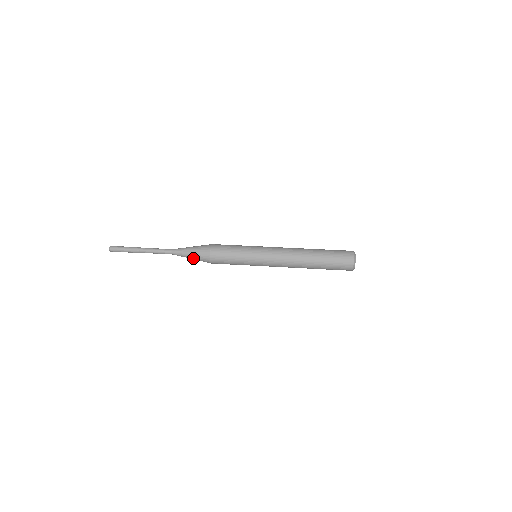
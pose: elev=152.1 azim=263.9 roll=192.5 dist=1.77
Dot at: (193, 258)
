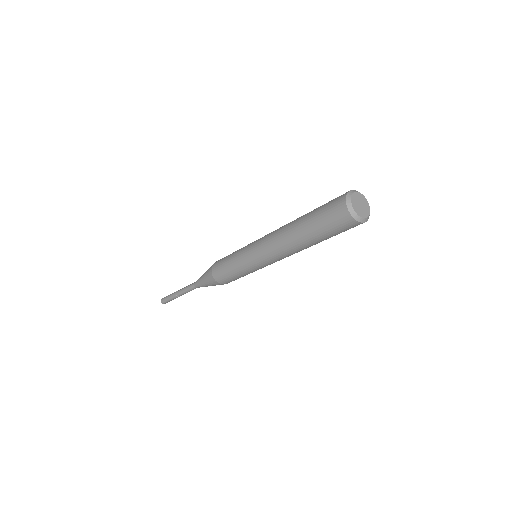
Dot at: (205, 281)
